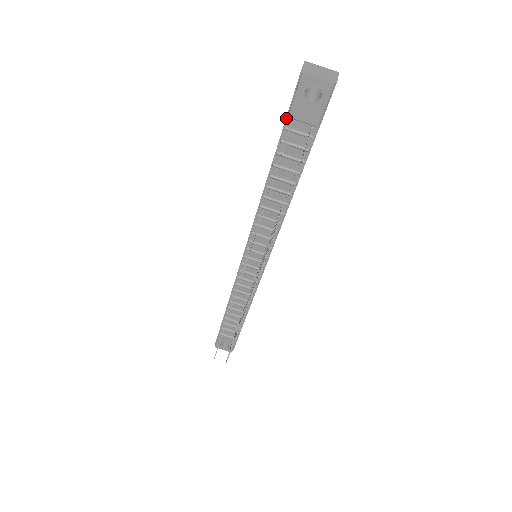
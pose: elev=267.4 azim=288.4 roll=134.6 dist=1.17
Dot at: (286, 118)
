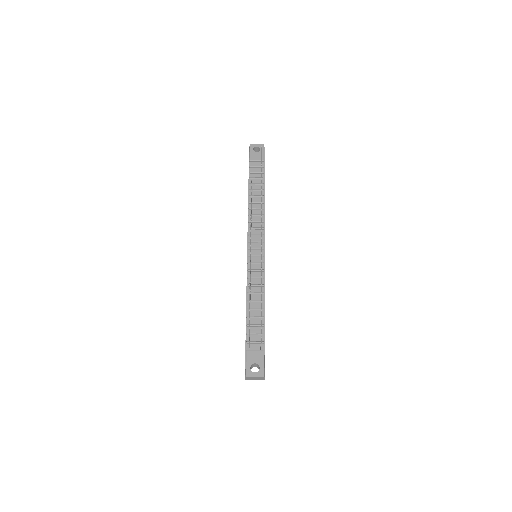
Dot at: (249, 164)
